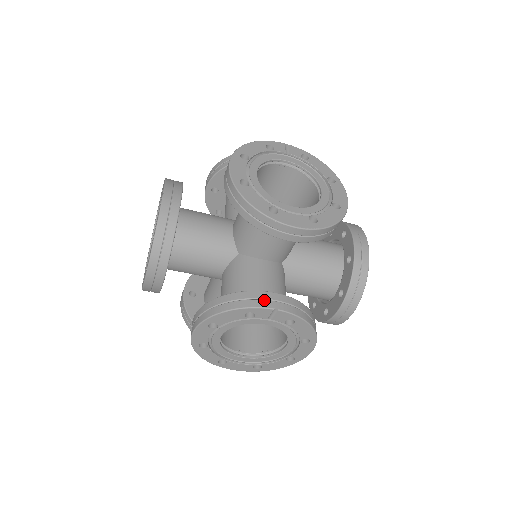
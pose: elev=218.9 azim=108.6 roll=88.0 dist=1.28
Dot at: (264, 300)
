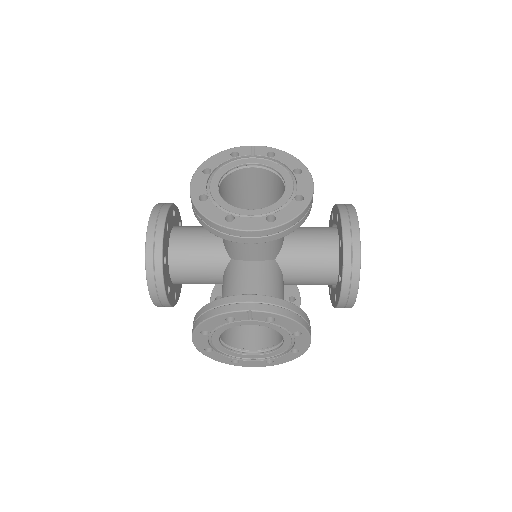
Dot at: (239, 304)
